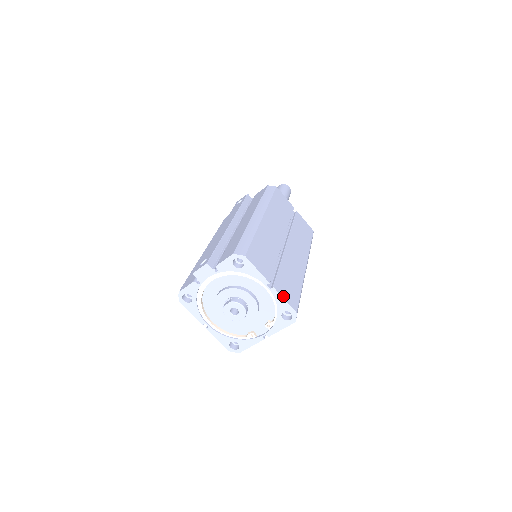
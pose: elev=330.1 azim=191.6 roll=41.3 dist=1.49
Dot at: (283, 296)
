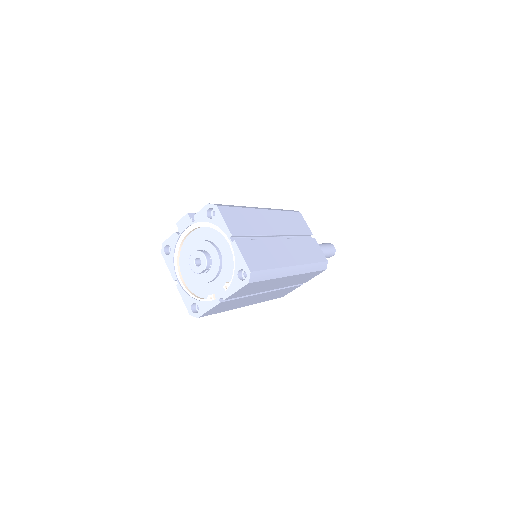
Dot at: (242, 252)
